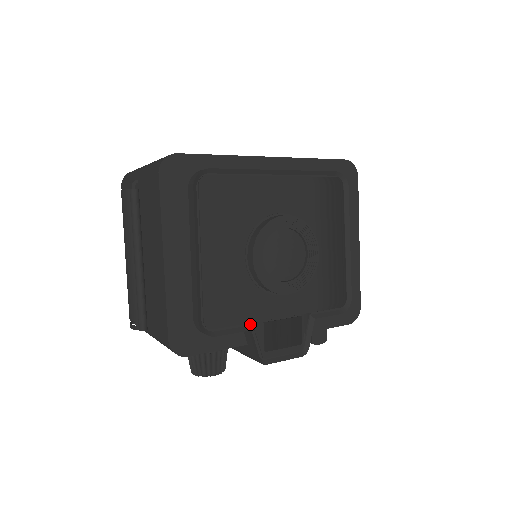
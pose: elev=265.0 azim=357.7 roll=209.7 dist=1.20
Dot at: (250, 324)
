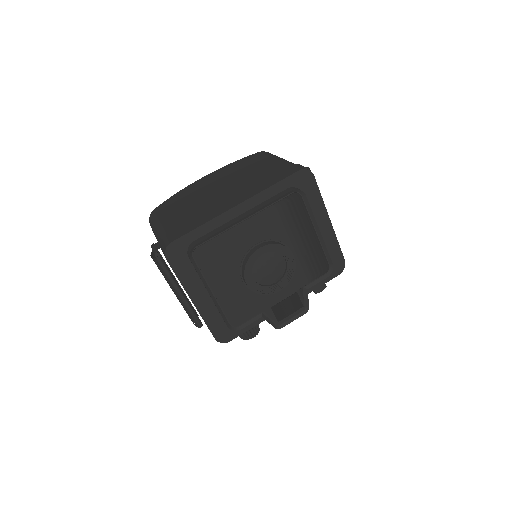
Dot at: (262, 312)
